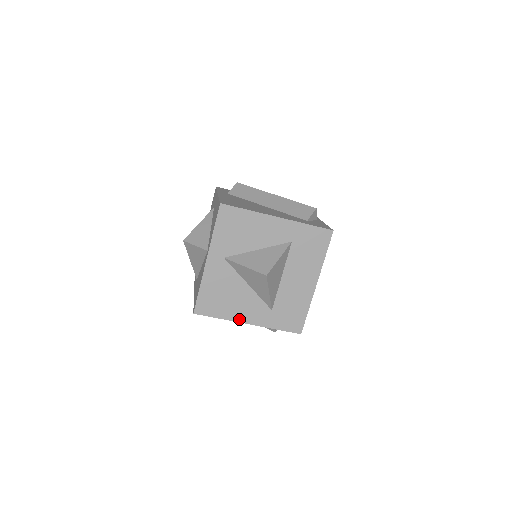
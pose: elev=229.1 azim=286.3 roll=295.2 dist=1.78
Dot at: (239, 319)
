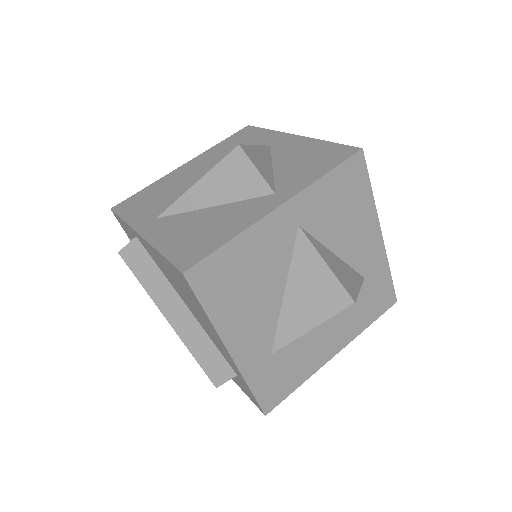
Dot at: (227, 336)
